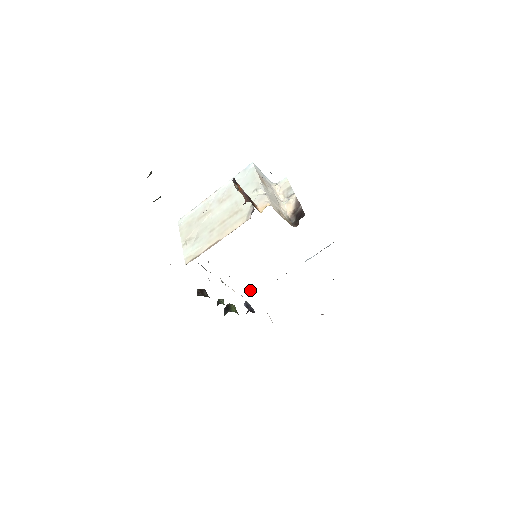
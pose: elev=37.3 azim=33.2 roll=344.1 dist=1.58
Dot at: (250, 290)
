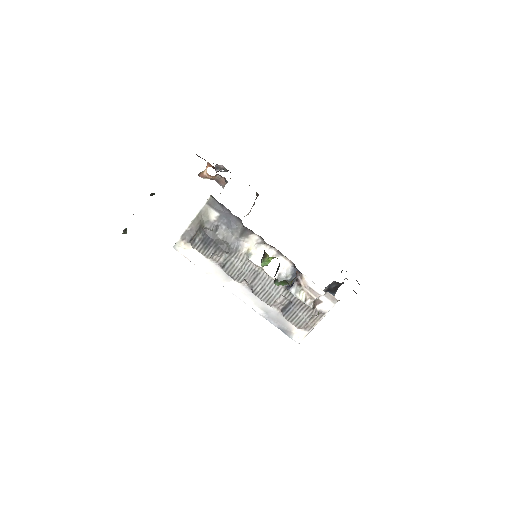
Dot at: (283, 310)
